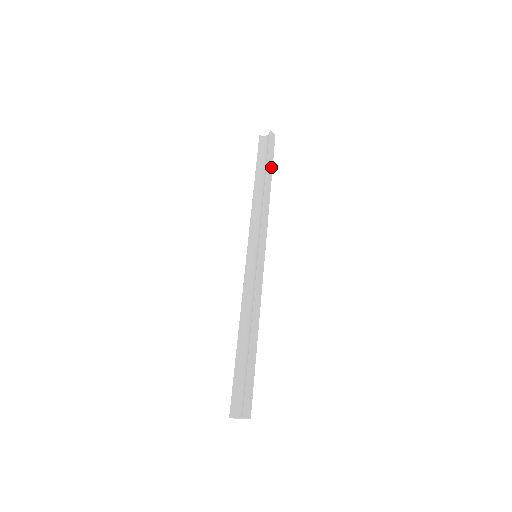
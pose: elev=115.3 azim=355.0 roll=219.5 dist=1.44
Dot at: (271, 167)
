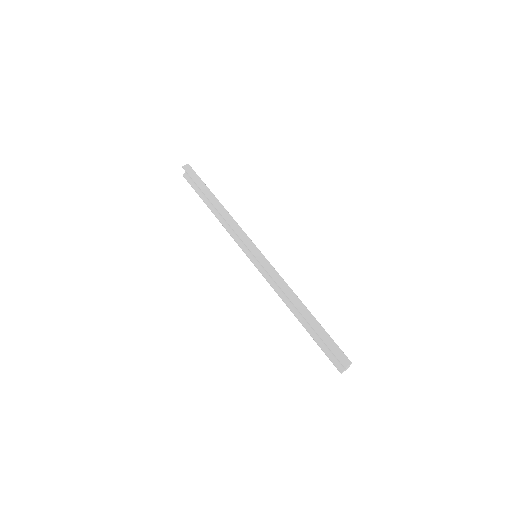
Dot at: (206, 189)
